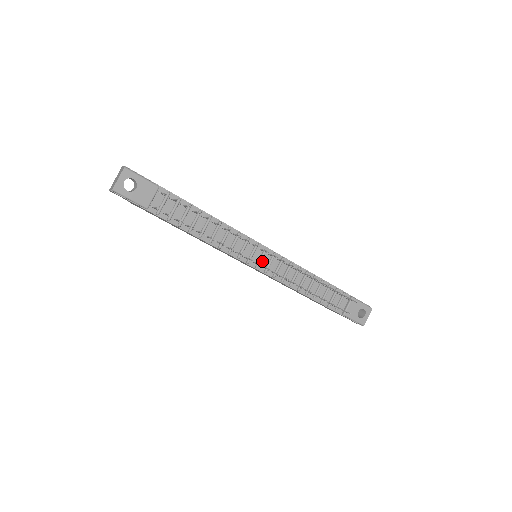
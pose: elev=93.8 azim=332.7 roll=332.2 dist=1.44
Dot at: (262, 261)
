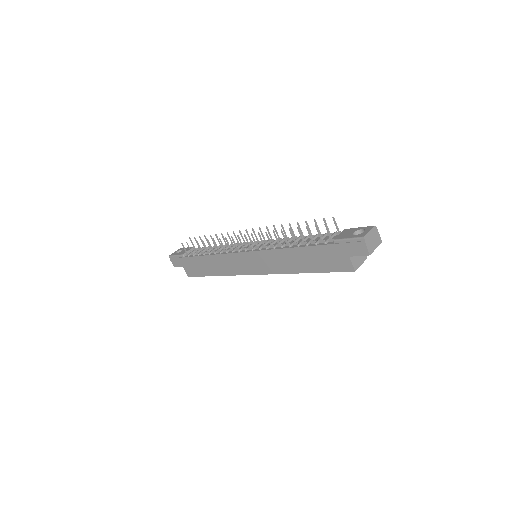
Dot at: occluded
